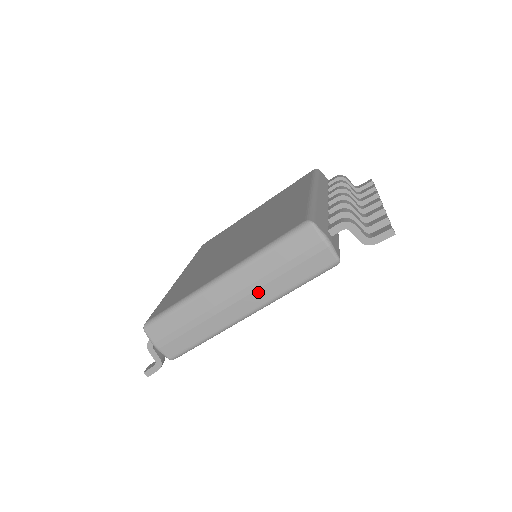
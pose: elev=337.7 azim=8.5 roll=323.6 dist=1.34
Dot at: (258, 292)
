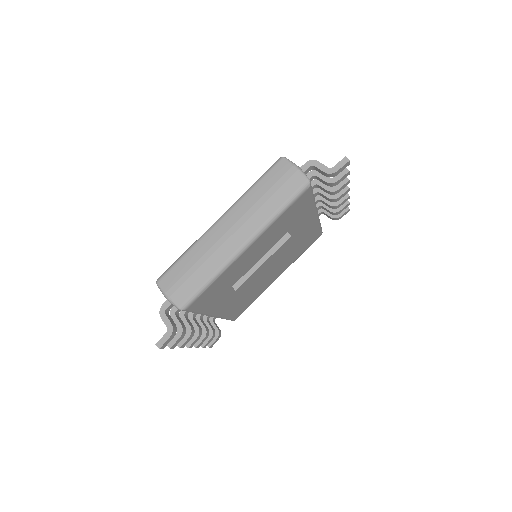
Dot at: (250, 220)
